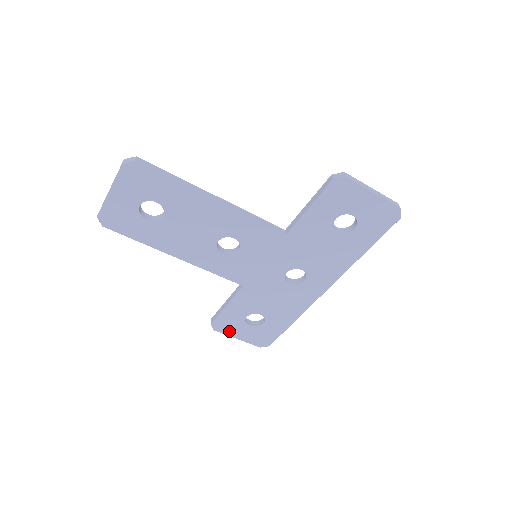
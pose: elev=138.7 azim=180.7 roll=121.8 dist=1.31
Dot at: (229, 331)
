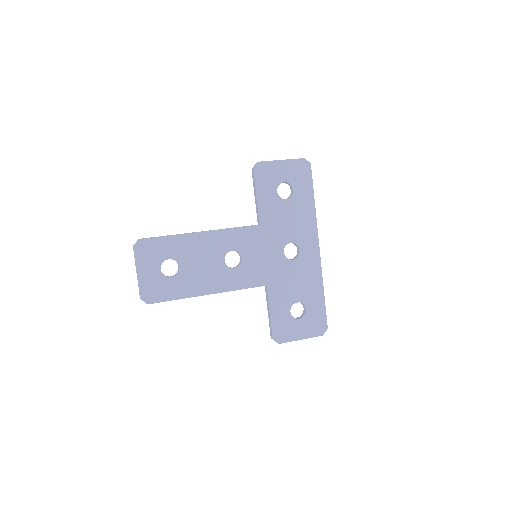
Dot at: (290, 336)
